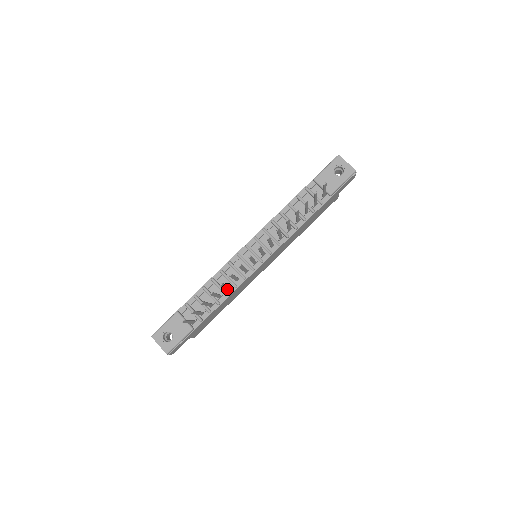
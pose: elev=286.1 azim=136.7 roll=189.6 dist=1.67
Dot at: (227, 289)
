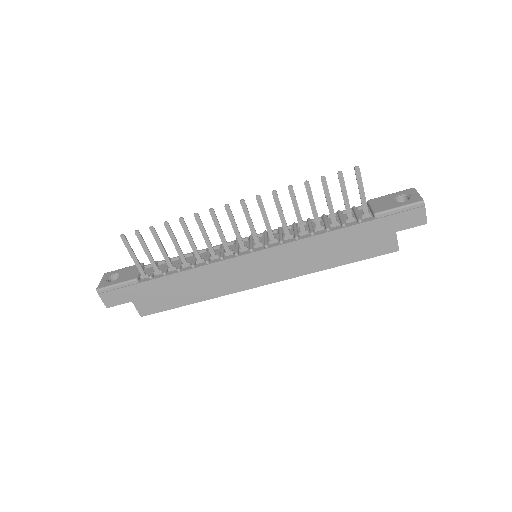
Dot at: (196, 257)
